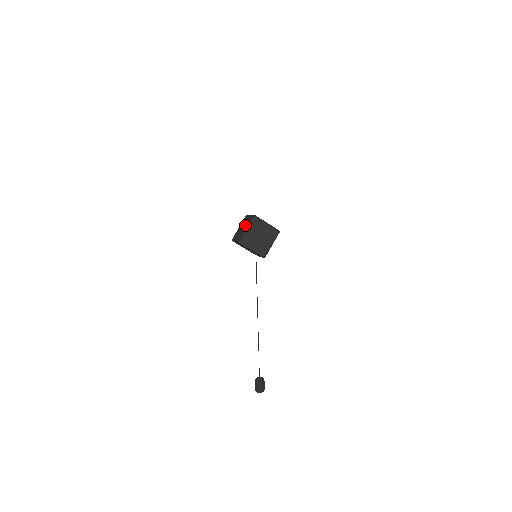
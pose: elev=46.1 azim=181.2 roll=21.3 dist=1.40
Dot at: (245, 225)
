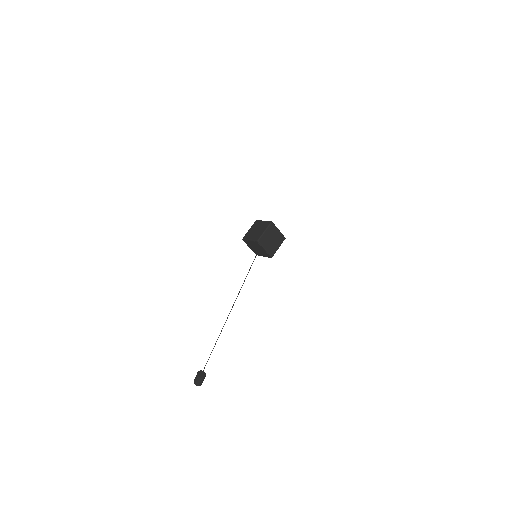
Dot at: (260, 228)
